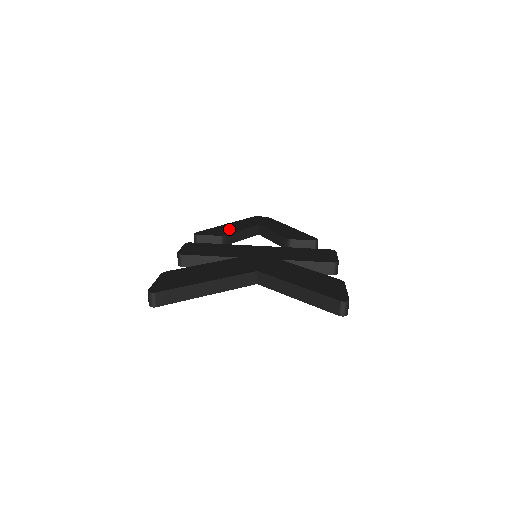
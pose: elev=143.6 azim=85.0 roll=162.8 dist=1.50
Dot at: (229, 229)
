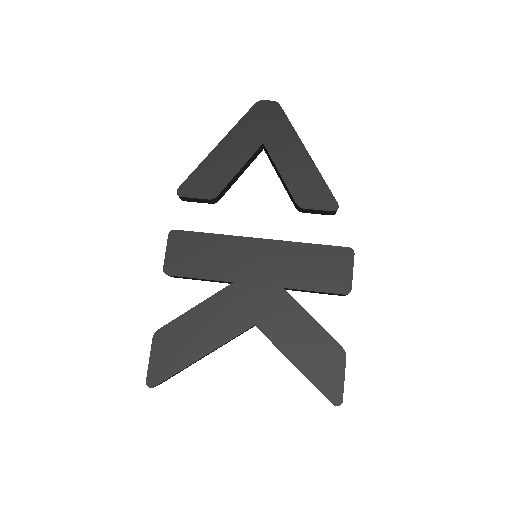
Dot at: (222, 170)
